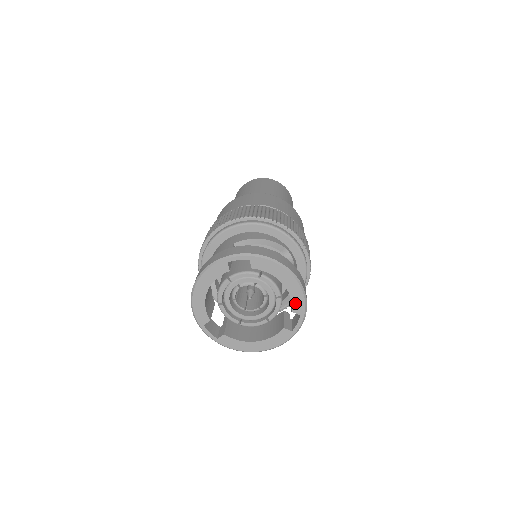
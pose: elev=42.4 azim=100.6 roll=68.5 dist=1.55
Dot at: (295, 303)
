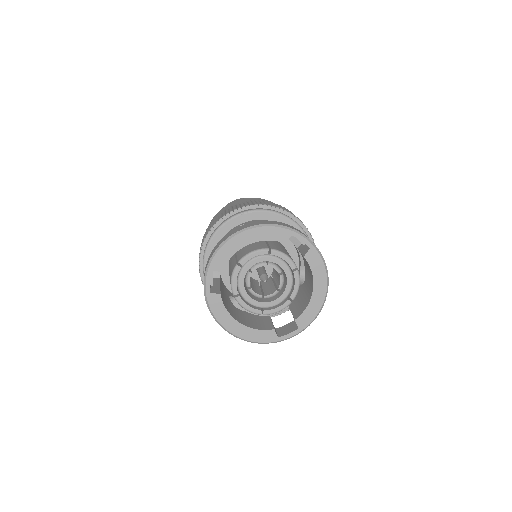
Dot at: (305, 315)
